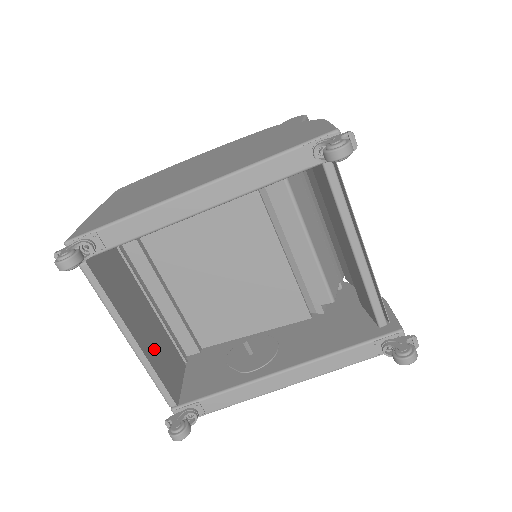
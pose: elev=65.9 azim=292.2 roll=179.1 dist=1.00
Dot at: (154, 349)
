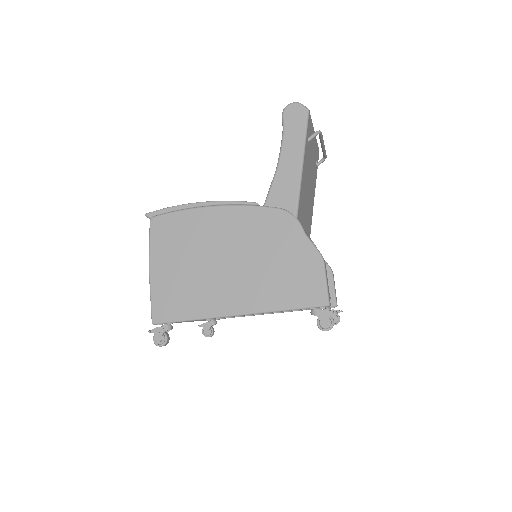
Dot at: occluded
